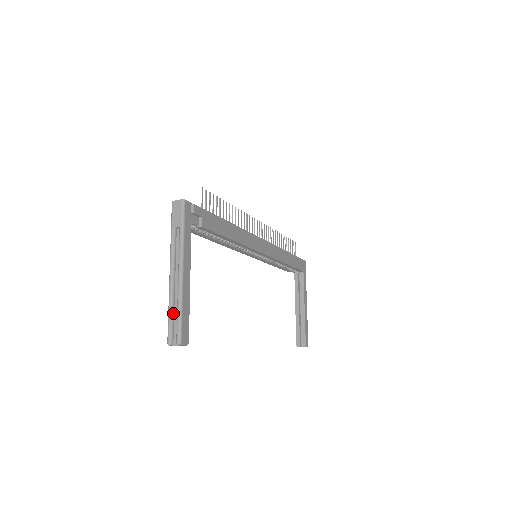
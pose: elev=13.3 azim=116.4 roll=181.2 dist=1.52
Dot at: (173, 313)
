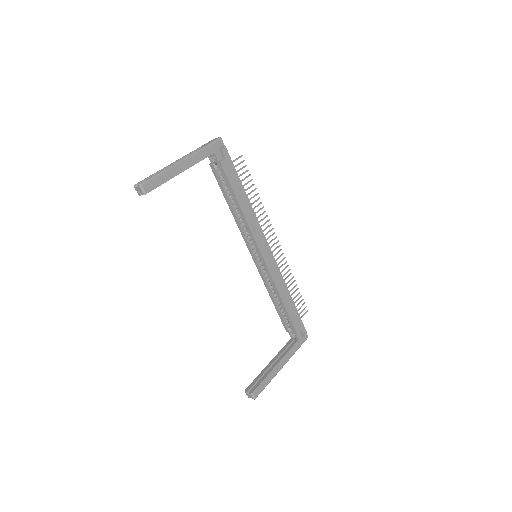
Dot at: occluded
